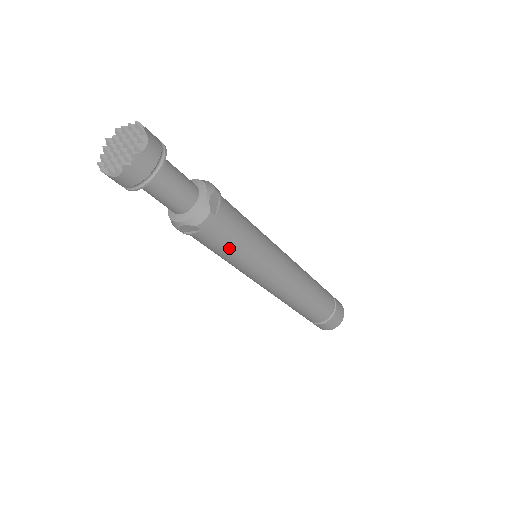
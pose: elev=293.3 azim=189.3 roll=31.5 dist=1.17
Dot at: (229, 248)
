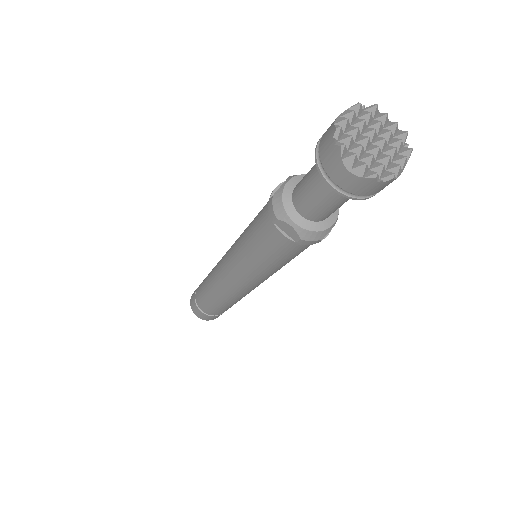
Dot at: (276, 258)
